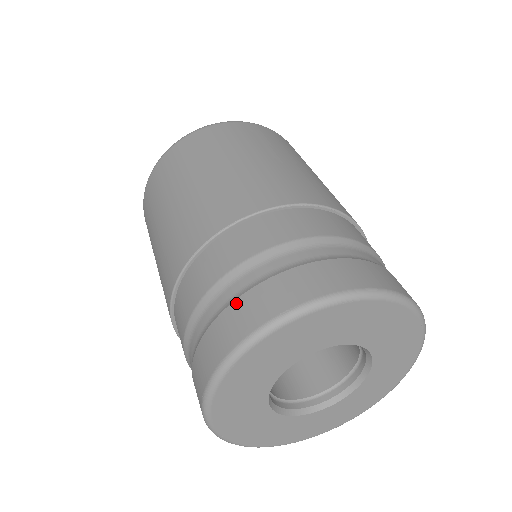
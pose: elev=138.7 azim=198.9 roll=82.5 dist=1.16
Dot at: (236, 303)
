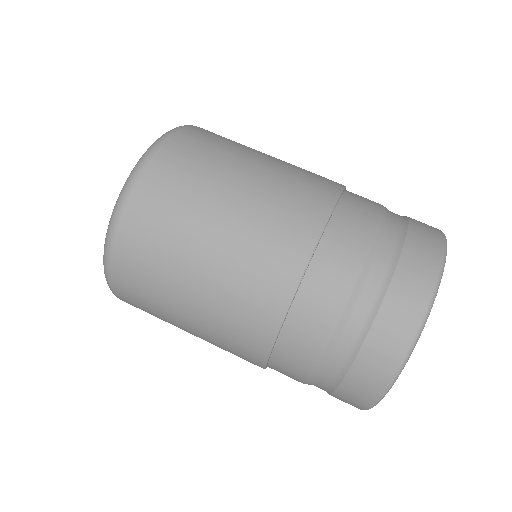
Dot at: (392, 290)
